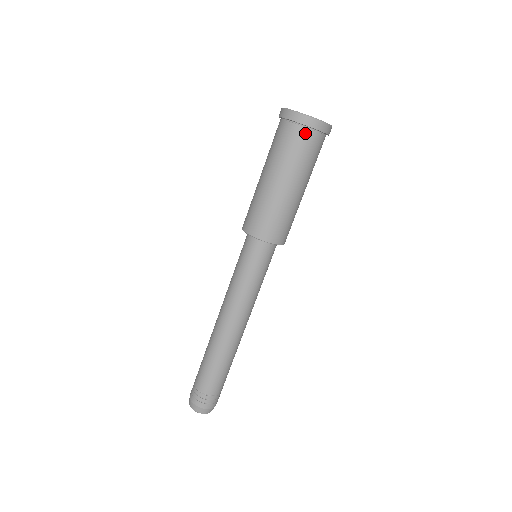
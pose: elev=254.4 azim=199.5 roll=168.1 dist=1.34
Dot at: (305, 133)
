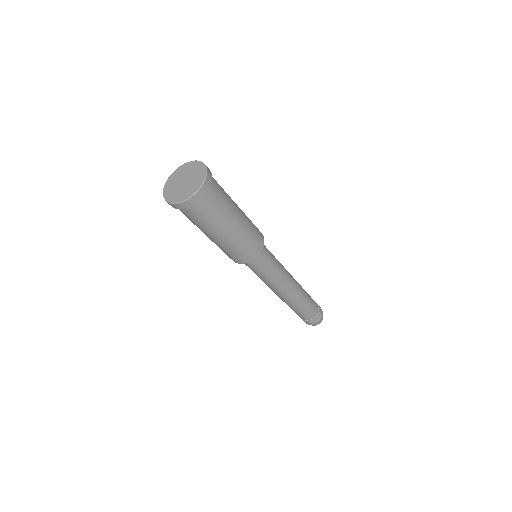
Dot at: (209, 194)
